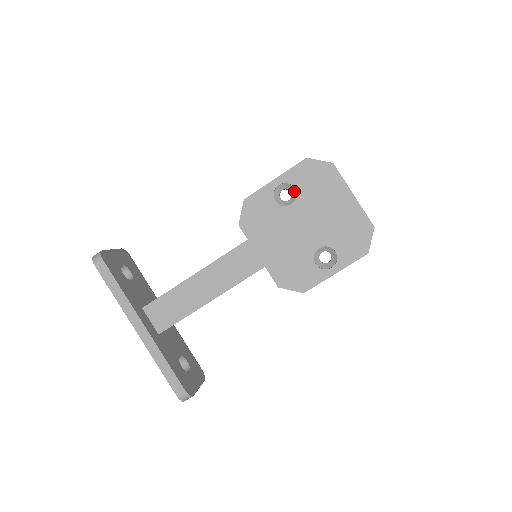
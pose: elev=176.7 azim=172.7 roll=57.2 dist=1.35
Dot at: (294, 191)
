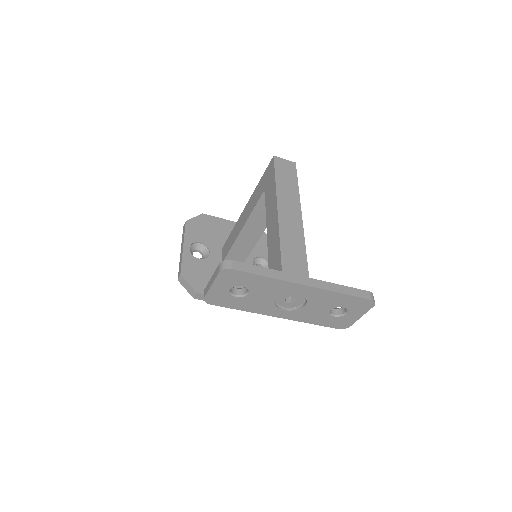
Dot at: (201, 246)
